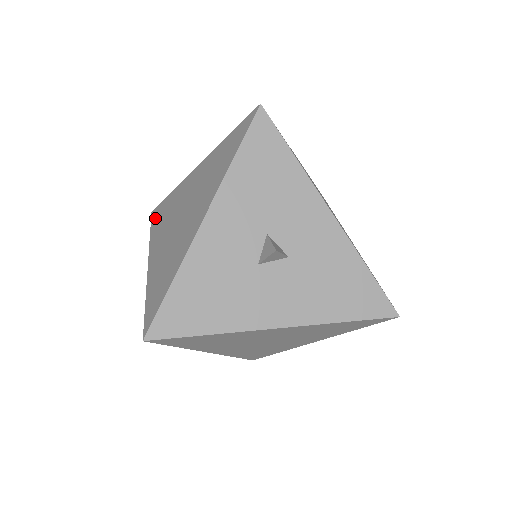
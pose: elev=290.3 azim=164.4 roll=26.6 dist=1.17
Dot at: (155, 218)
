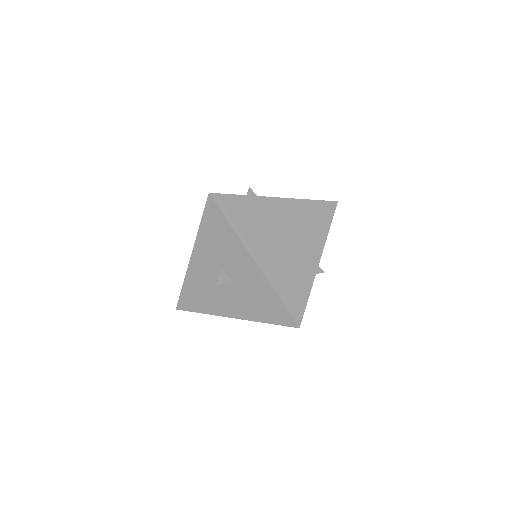
Dot at: occluded
